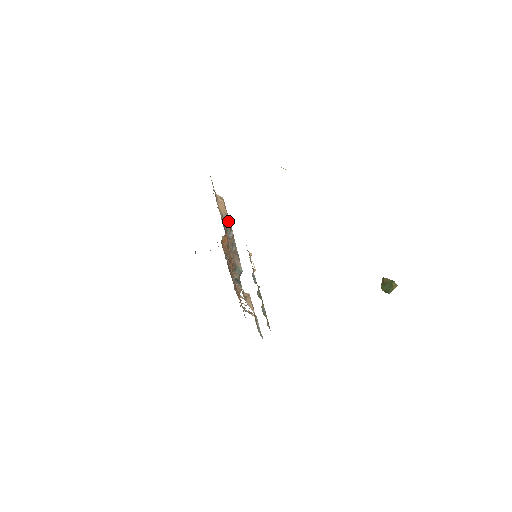
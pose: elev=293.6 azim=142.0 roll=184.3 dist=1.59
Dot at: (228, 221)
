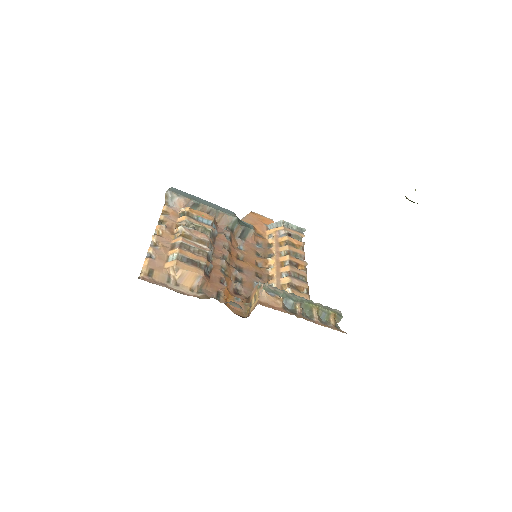
Dot at: (204, 270)
